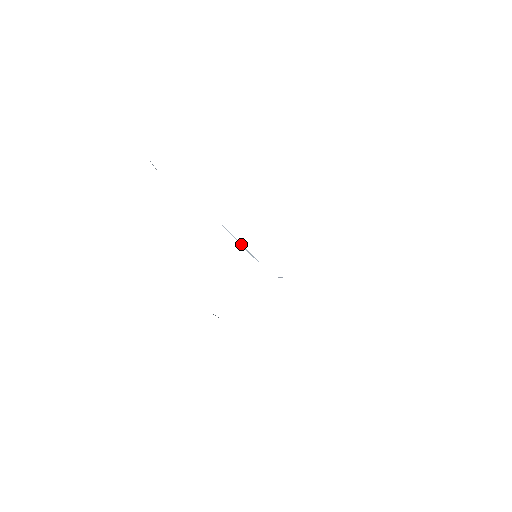
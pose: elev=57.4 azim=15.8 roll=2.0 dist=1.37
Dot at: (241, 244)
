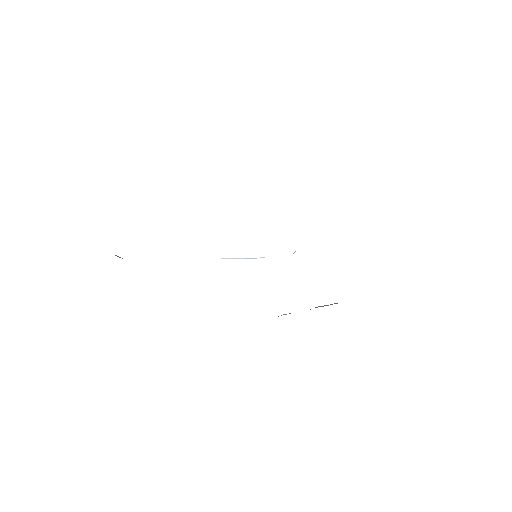
Dot at: (235, 258)
